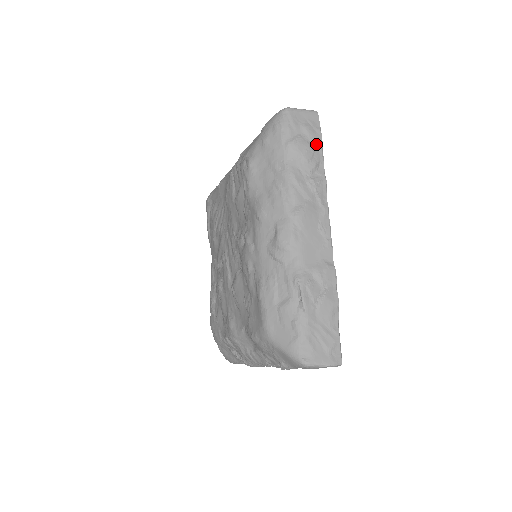
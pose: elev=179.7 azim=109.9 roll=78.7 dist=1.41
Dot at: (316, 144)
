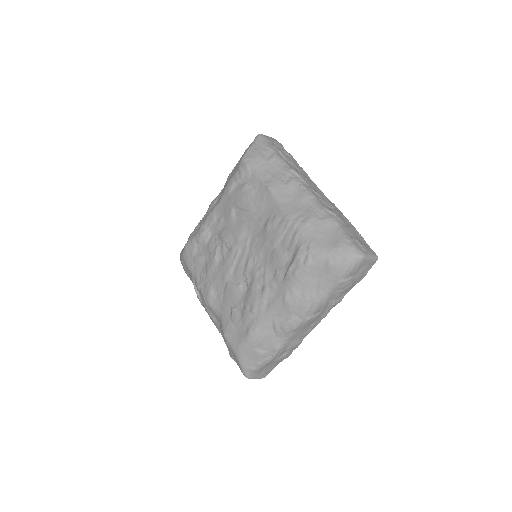
Dot at: (357, 282)
